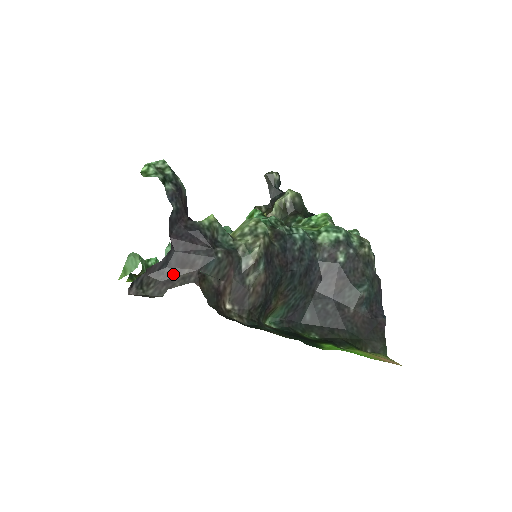
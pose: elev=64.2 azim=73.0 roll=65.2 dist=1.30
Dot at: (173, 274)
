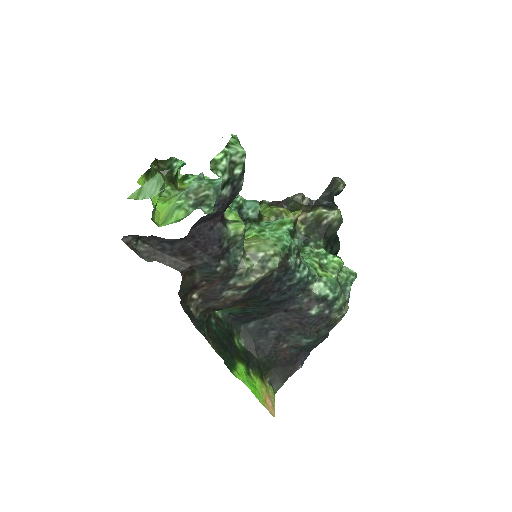
Dot at: (170, 253)
